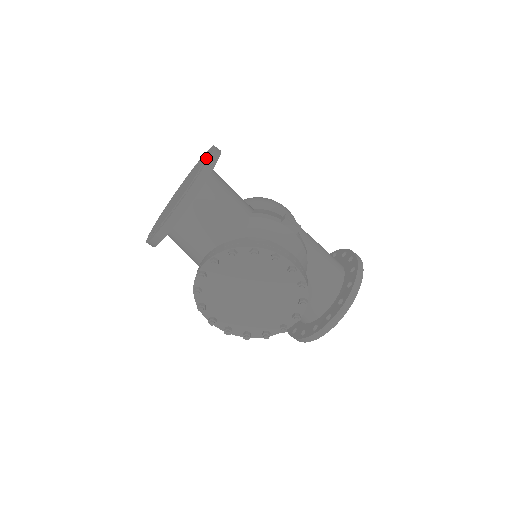
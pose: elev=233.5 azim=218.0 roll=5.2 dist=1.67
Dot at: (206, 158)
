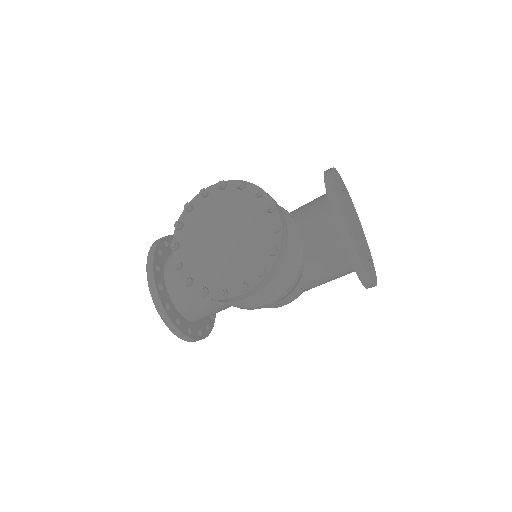
Dot at: occluded
